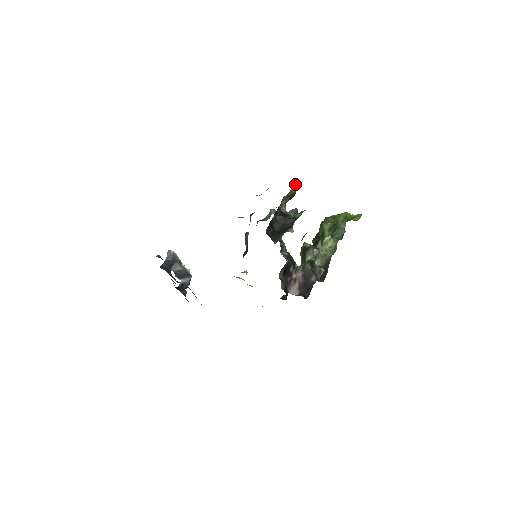
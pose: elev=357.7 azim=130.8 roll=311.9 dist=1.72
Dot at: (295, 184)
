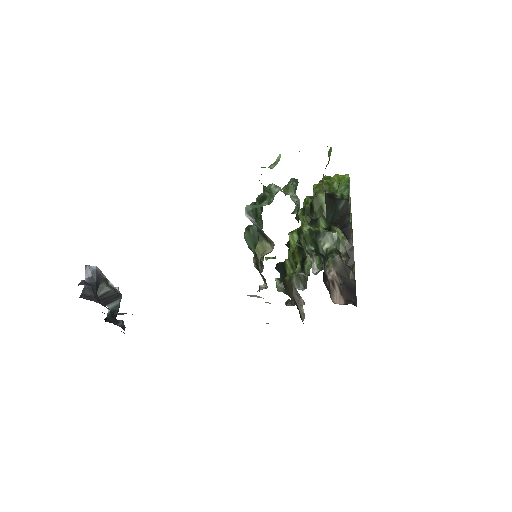
Dot at: occluded
